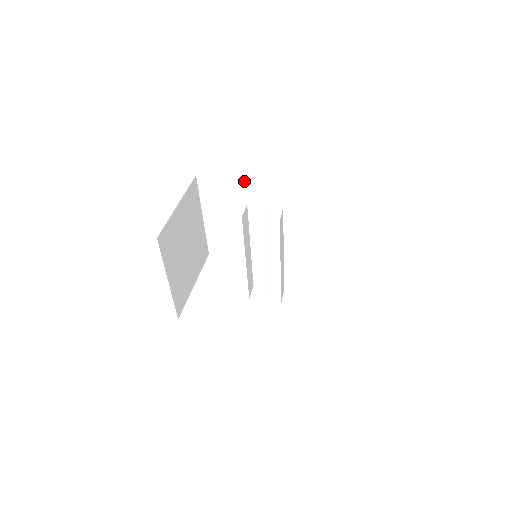
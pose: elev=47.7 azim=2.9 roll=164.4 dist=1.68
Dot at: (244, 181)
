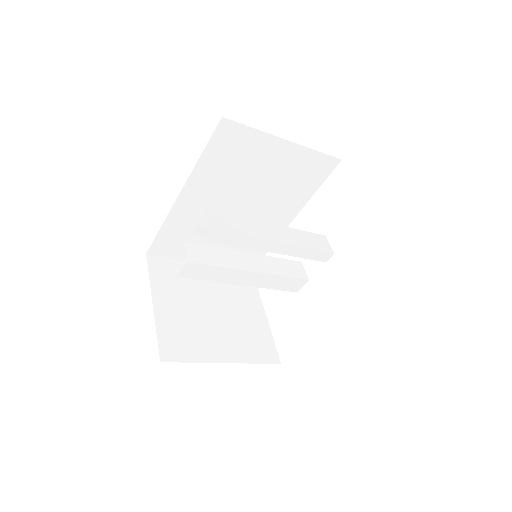
Dot at: (171, 214)
